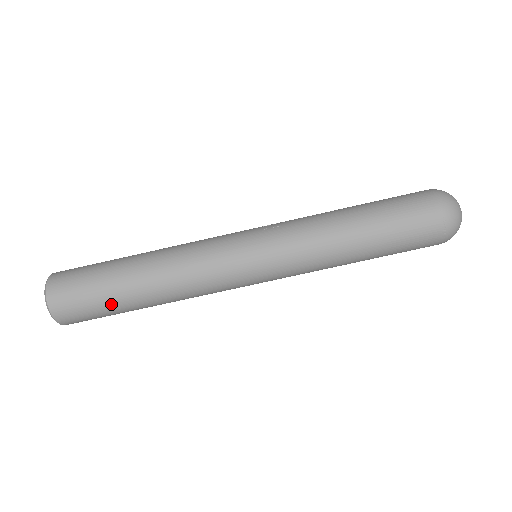
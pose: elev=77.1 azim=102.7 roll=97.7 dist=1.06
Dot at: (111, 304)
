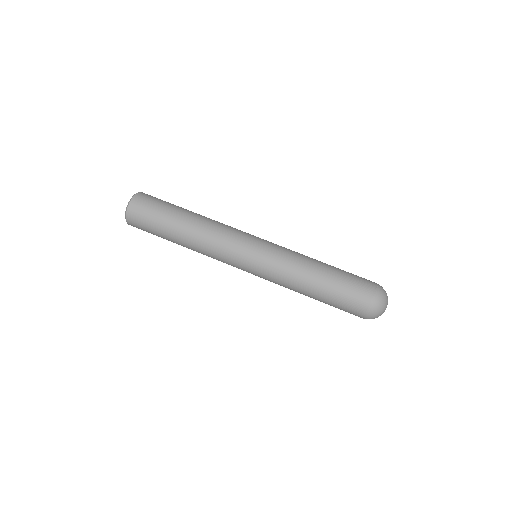
Dot at: (167, 212)
